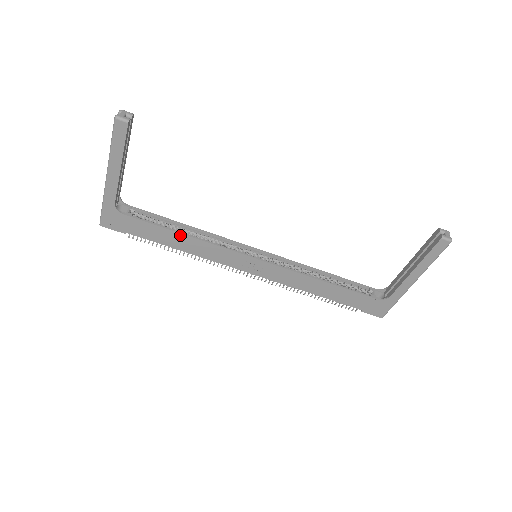
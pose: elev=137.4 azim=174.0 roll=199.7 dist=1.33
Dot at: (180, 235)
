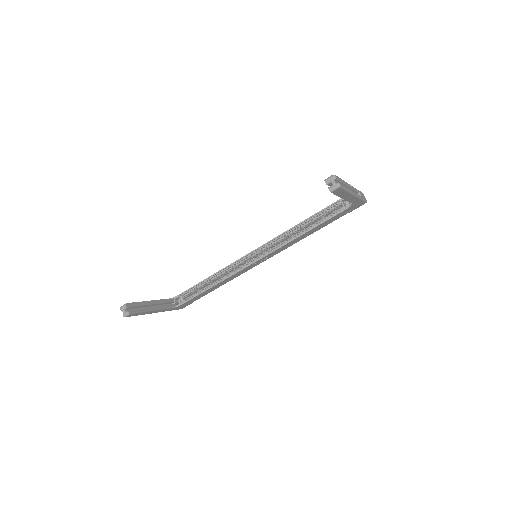
Dot at: (213, 287)
